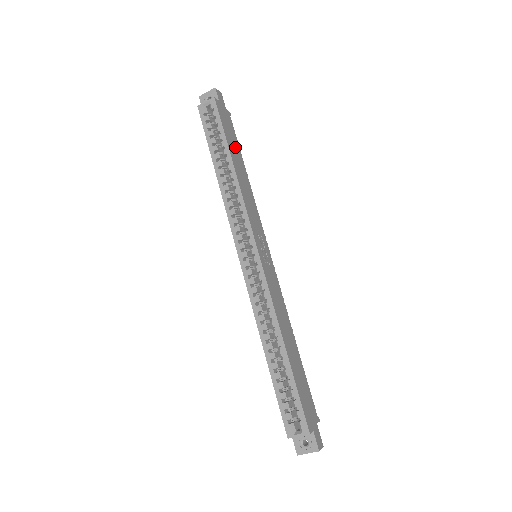
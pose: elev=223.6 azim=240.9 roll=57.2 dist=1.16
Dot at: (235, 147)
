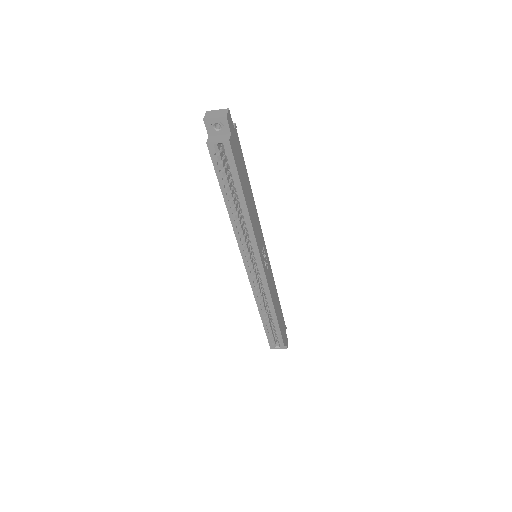
Dot at: (244, 176)
